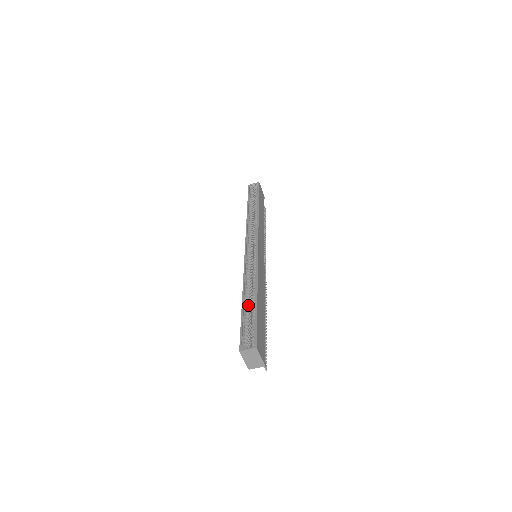
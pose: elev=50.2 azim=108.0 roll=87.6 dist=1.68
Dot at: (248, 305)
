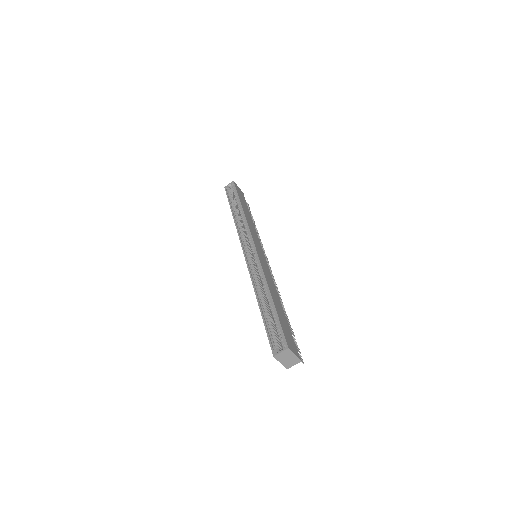
Dot at: (266, 308)
